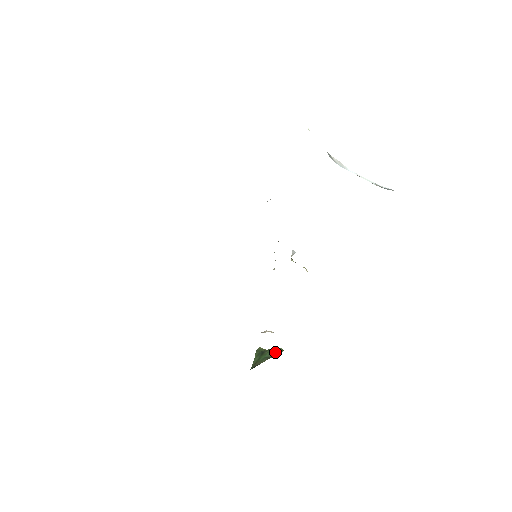
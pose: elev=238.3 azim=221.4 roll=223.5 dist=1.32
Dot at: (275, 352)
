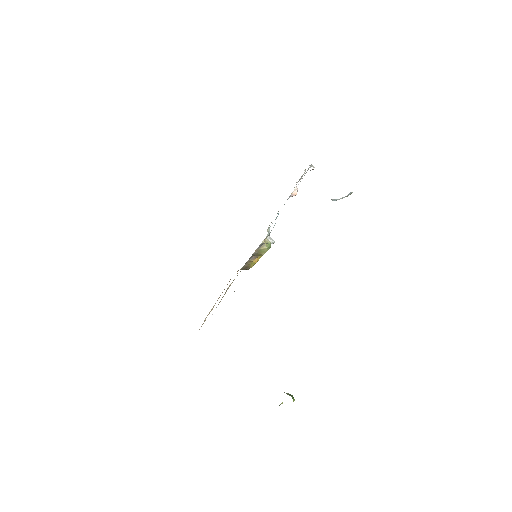
Dot at: occluded
